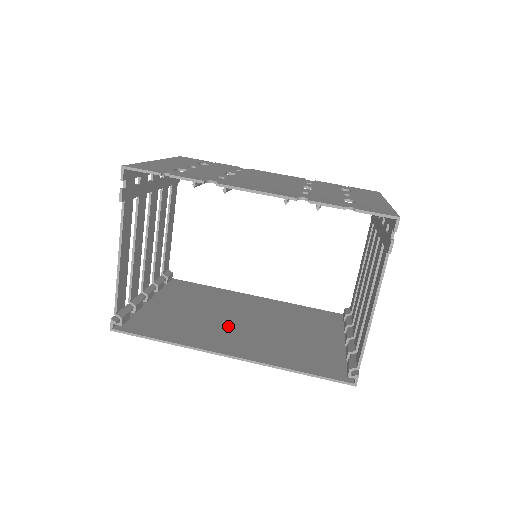
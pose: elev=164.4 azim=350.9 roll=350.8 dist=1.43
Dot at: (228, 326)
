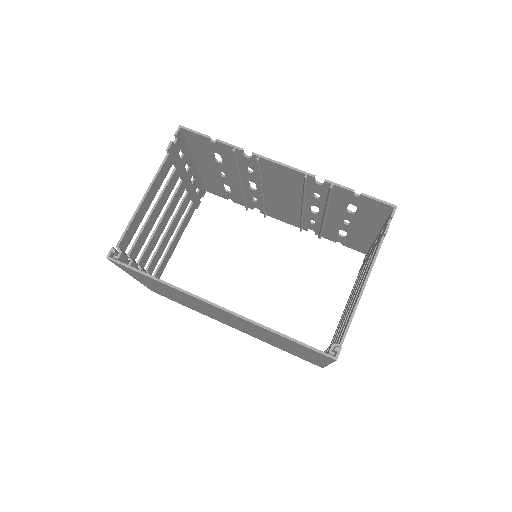
Dot at: occluded
